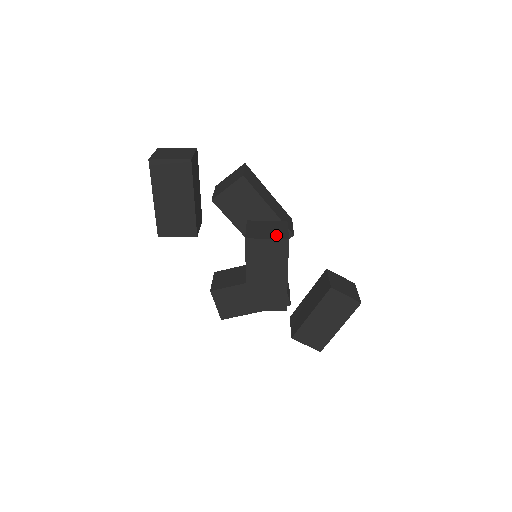
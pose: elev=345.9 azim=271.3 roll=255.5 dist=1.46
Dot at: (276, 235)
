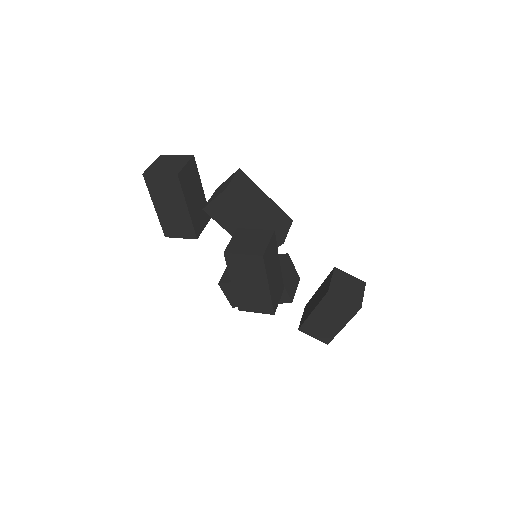
Dot at: (253, 250)
